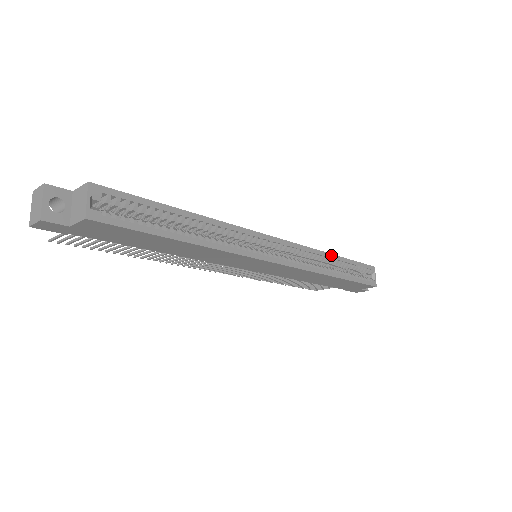
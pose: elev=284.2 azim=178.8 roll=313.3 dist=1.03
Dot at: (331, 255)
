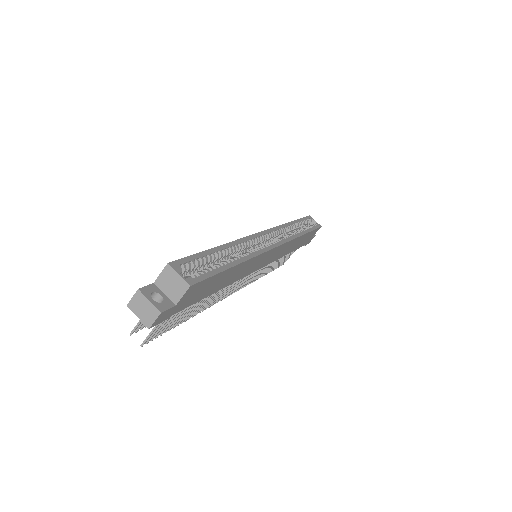
Dot at: (289, 223)
